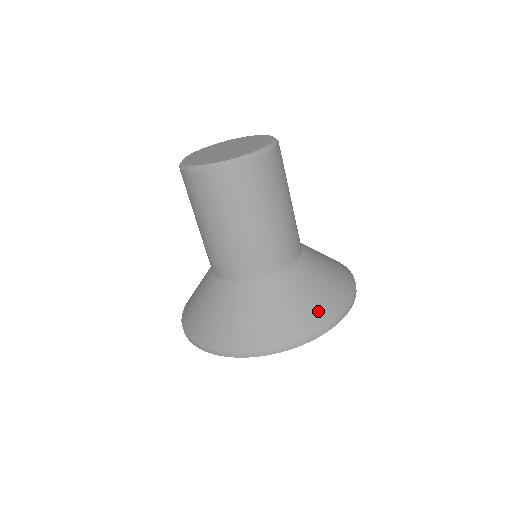
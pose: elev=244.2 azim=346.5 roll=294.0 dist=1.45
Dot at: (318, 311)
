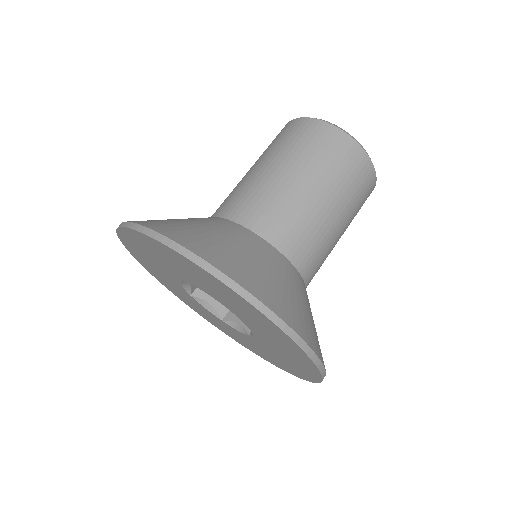
Dot at: (184, 232)
